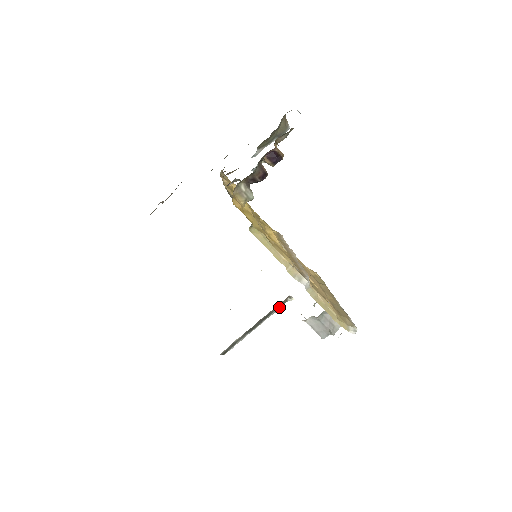
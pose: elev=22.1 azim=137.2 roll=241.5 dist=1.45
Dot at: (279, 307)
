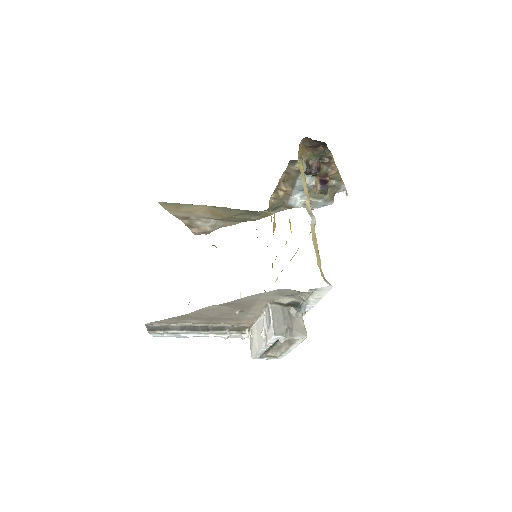
Dot at: (233, 331)
